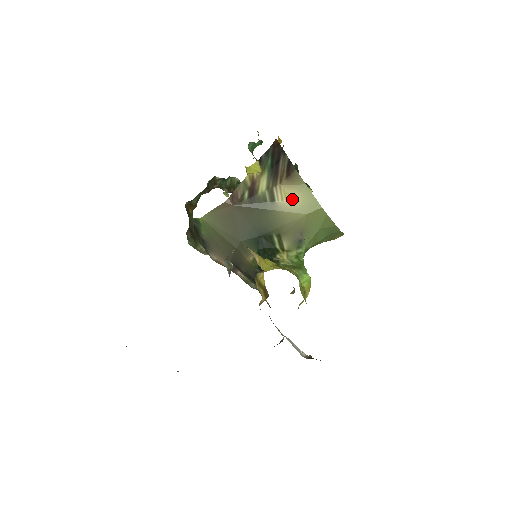
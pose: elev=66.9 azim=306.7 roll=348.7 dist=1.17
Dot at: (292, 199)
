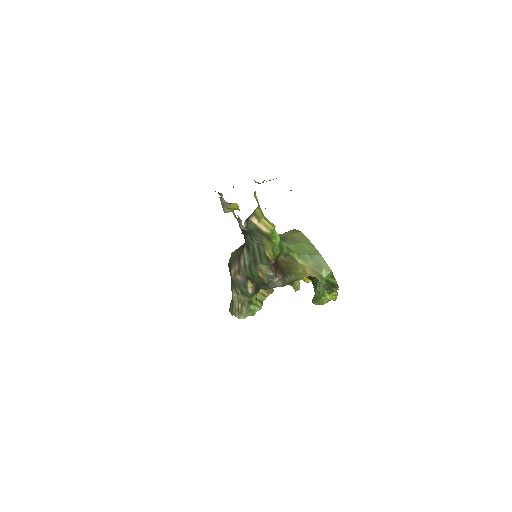
Dot at: (284, 233)
